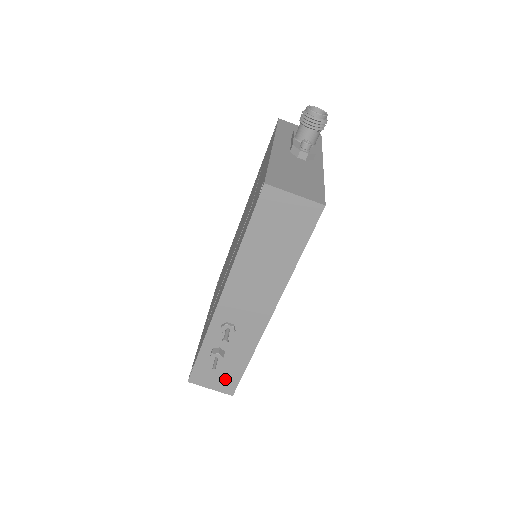
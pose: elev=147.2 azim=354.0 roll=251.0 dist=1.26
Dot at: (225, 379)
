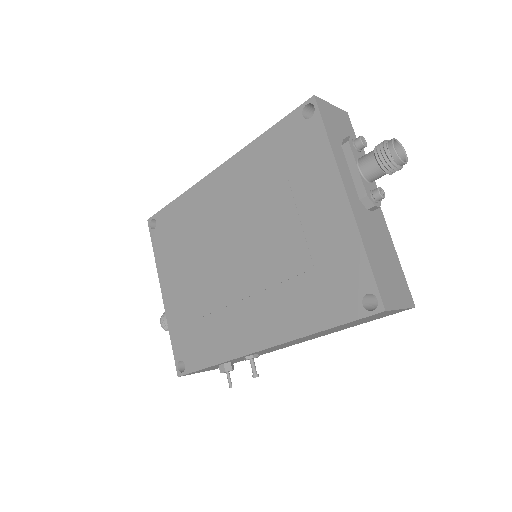
Dot at: occluded
